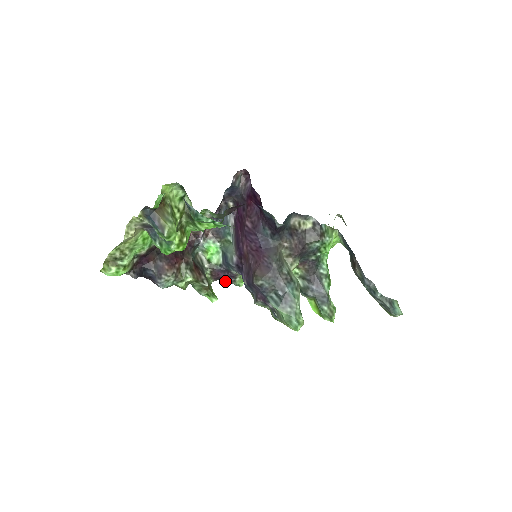
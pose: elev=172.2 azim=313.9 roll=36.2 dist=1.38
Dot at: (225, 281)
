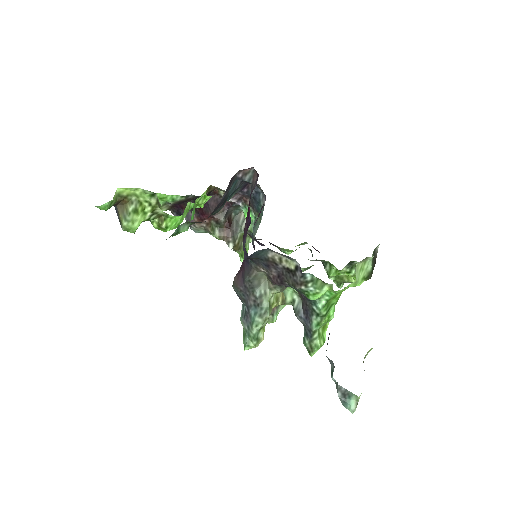
Dot at: (271, 243)
